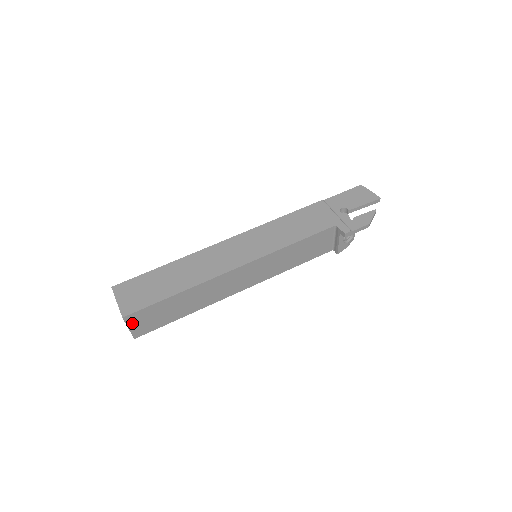
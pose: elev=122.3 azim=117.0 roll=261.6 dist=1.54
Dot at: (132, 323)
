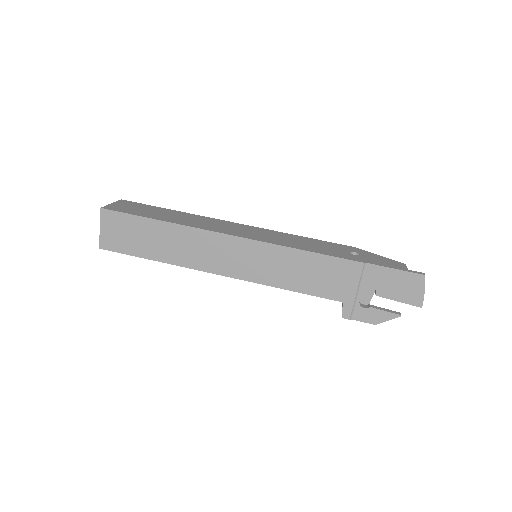
Dot at: occluded
